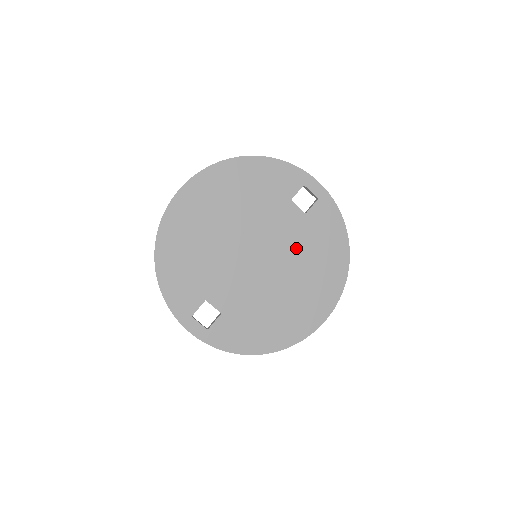
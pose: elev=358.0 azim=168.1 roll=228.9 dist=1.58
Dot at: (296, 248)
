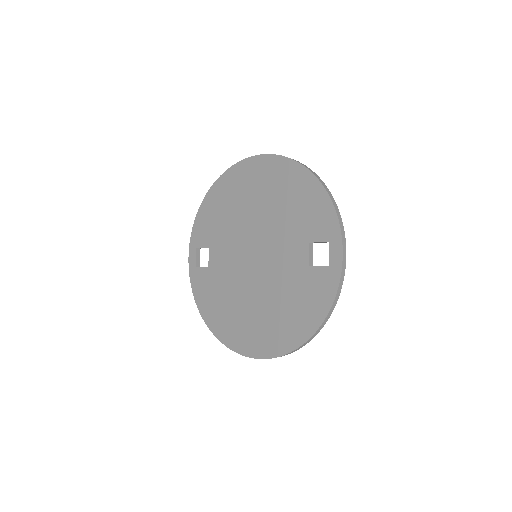
Dot at: (280, 283)
